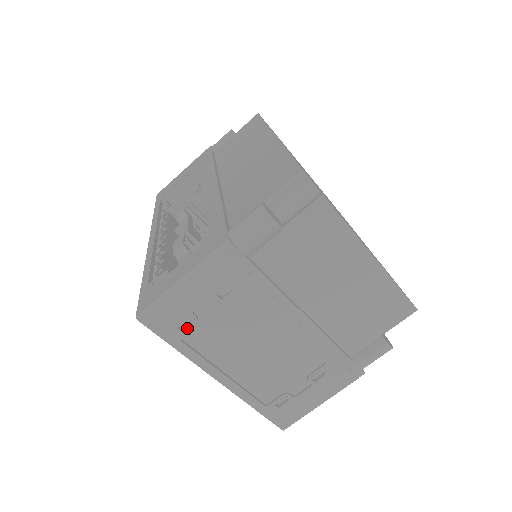
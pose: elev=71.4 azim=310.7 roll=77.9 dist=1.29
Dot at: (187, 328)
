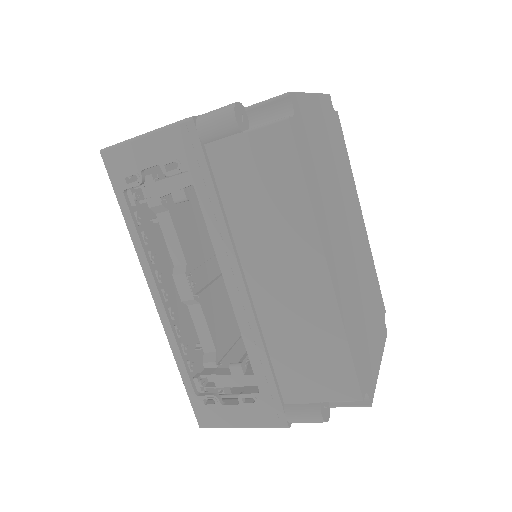
Dot at: occluded
